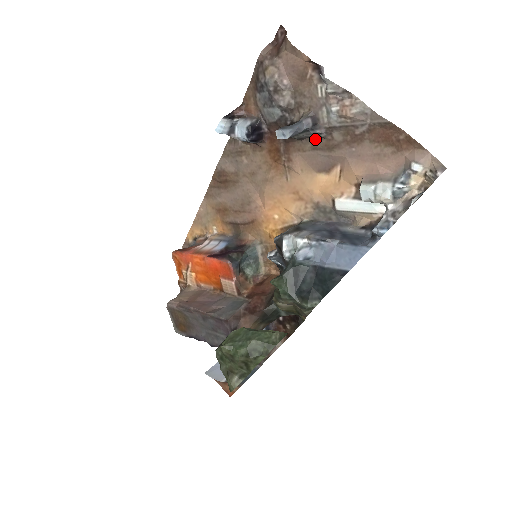
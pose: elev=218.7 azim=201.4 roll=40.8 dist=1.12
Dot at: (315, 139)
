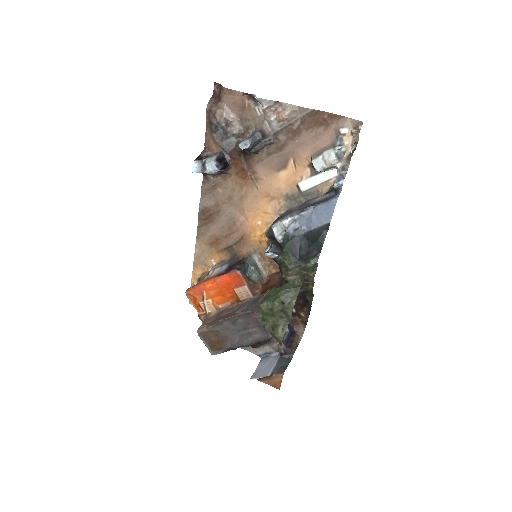
Dot at: (267, 147)
